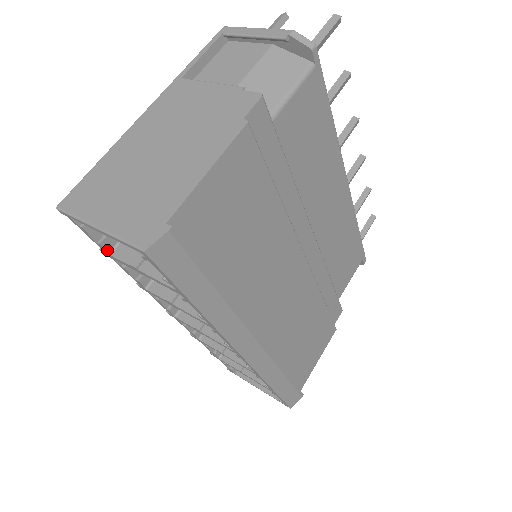
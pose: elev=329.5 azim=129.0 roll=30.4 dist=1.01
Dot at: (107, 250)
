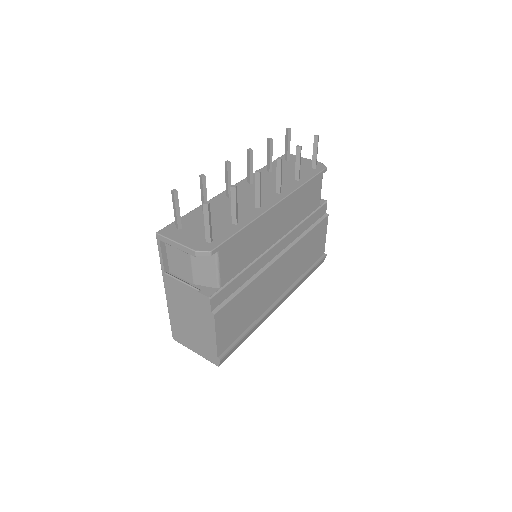
Dot at: occluded
